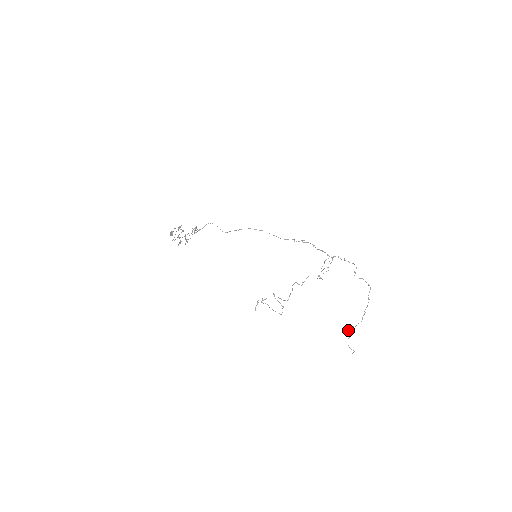
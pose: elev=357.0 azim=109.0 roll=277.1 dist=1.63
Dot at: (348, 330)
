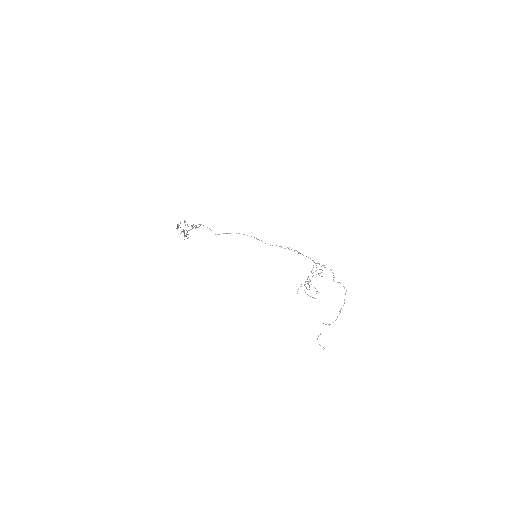
Dot at: occluded
